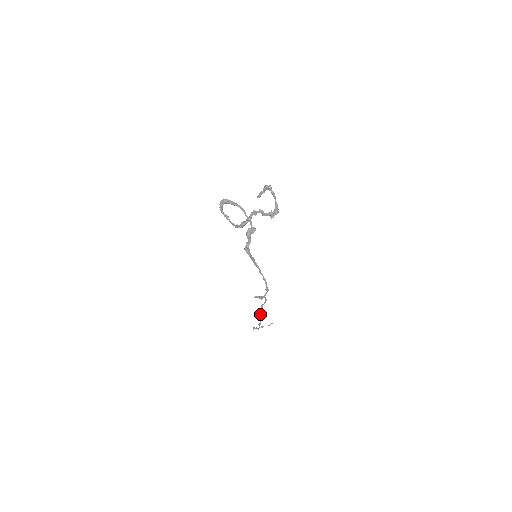
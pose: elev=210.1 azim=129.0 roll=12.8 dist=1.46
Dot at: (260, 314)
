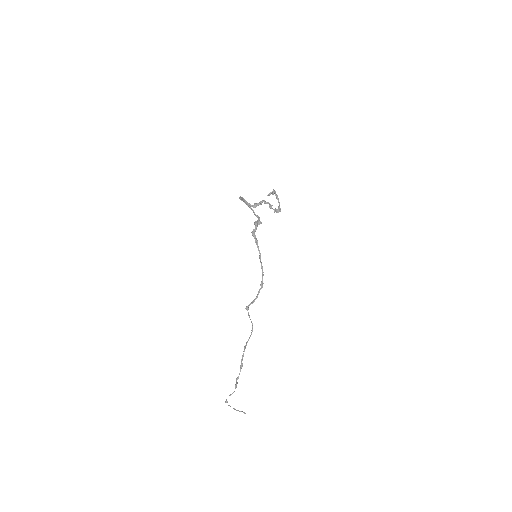
Dot at: (242, 358)
